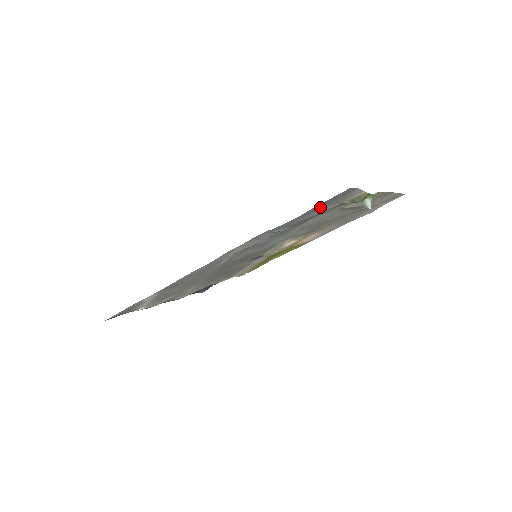
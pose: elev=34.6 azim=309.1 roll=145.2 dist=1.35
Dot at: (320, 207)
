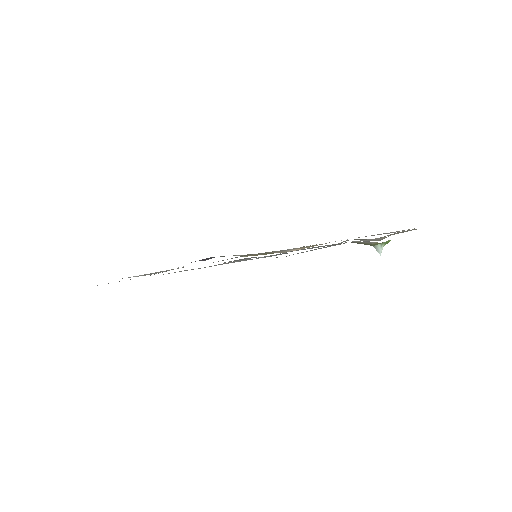
Dot at: occluded
